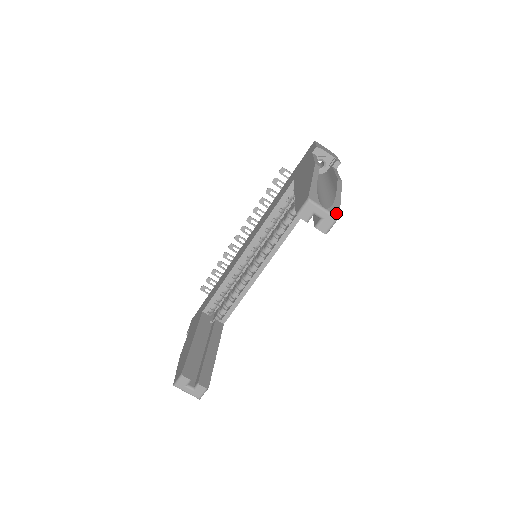
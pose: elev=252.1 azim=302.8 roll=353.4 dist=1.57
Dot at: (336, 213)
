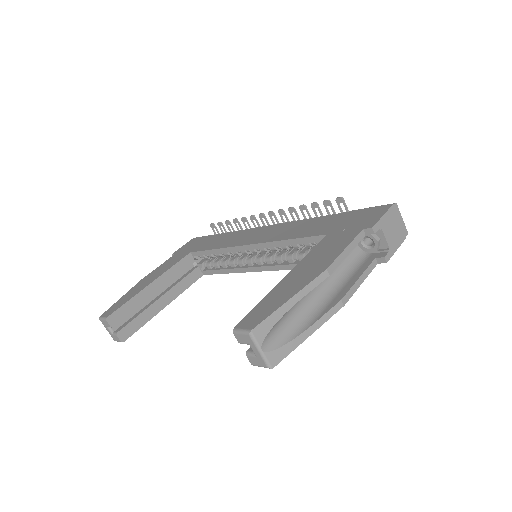
Dot at: (275, 360)
